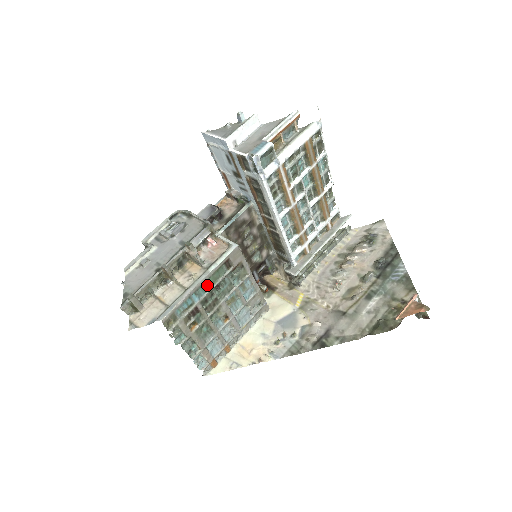
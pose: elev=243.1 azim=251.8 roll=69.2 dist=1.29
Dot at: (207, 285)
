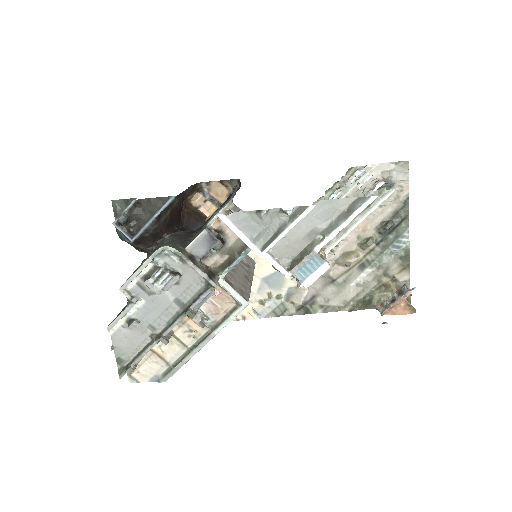
Dot at: occluded
